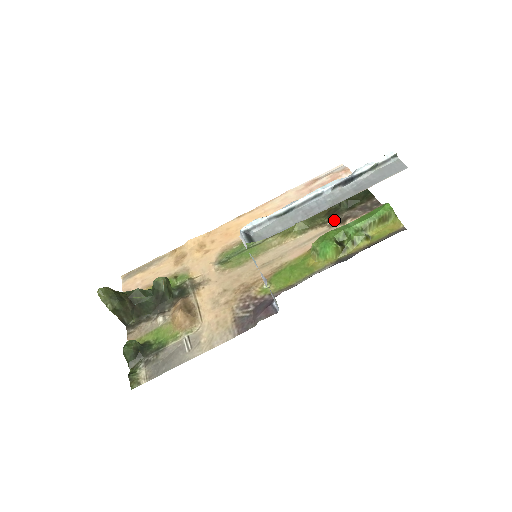
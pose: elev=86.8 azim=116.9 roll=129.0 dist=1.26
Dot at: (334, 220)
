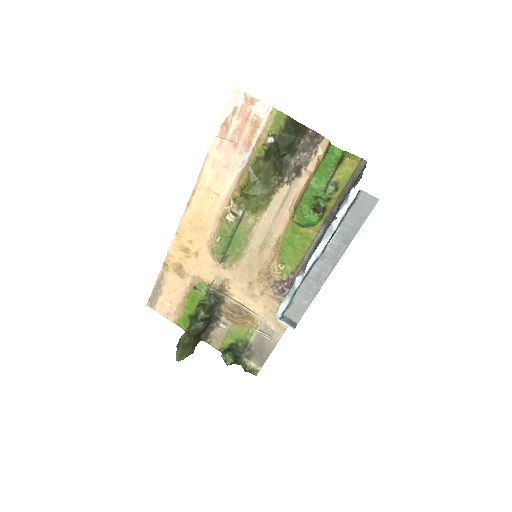
Dot at: (288, 176)
